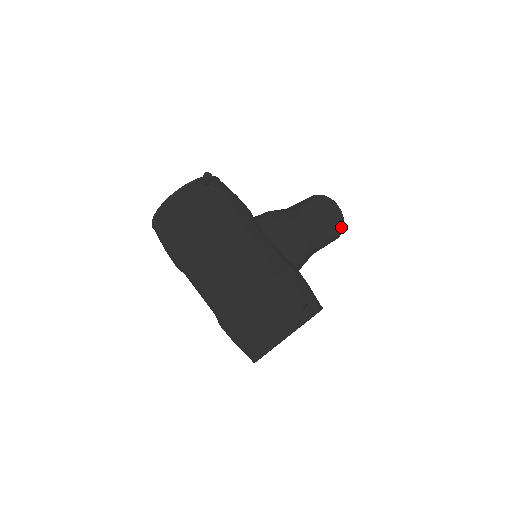
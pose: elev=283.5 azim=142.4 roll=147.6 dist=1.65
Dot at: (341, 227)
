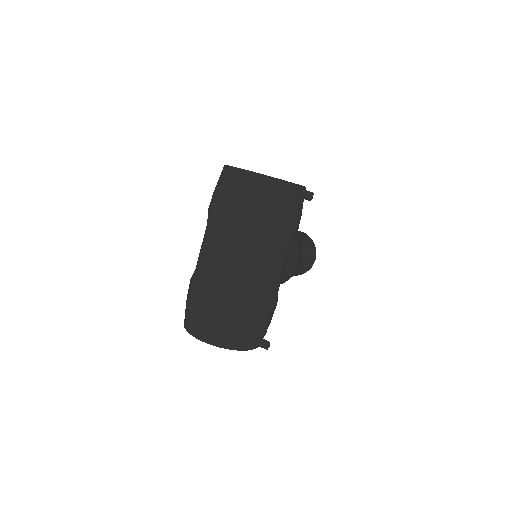
Dot at: occluded
